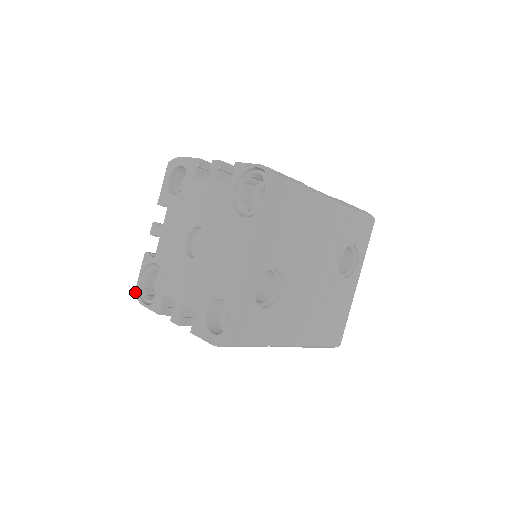
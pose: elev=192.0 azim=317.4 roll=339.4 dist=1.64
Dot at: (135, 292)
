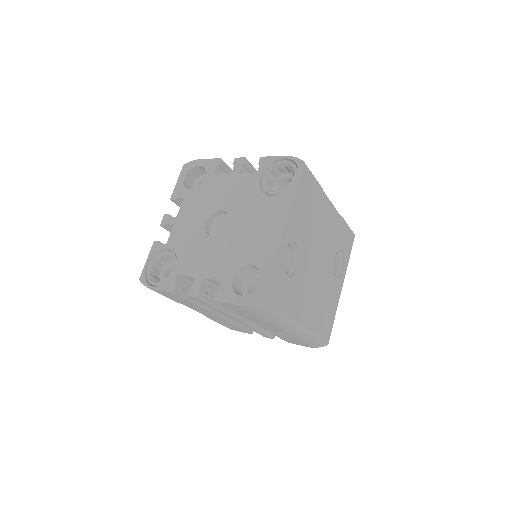
Dot at: (140, 278)
